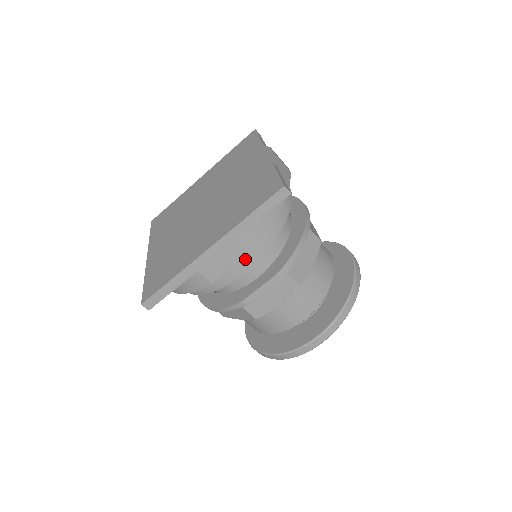
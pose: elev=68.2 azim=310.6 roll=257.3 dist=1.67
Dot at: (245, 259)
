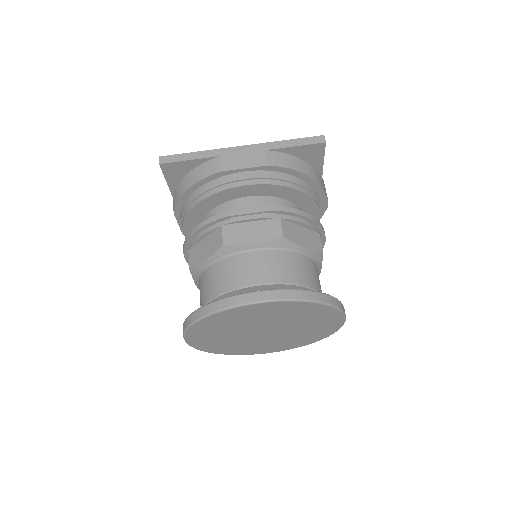
Dot at: (259, 174)
